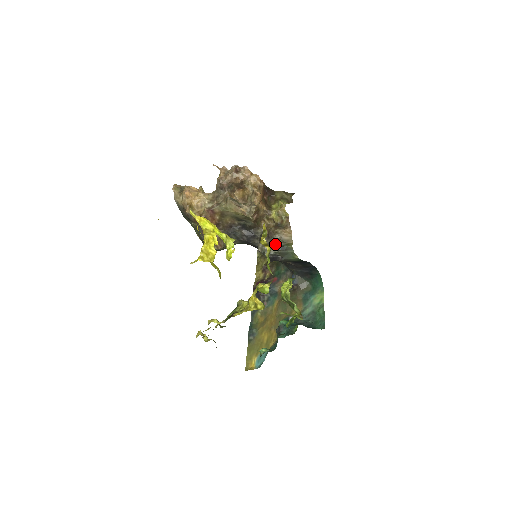
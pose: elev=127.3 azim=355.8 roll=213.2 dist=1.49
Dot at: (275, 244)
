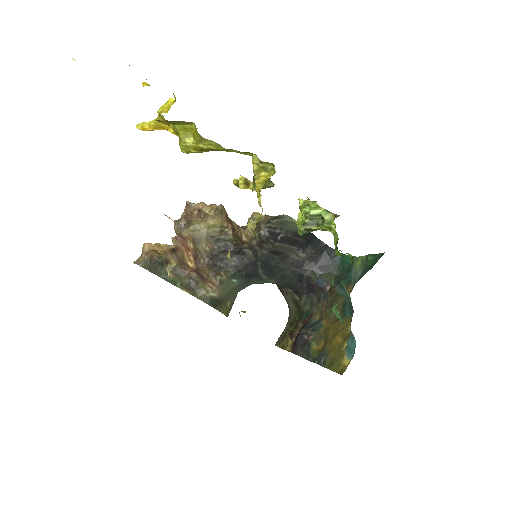
Dot at: (264, 222)
